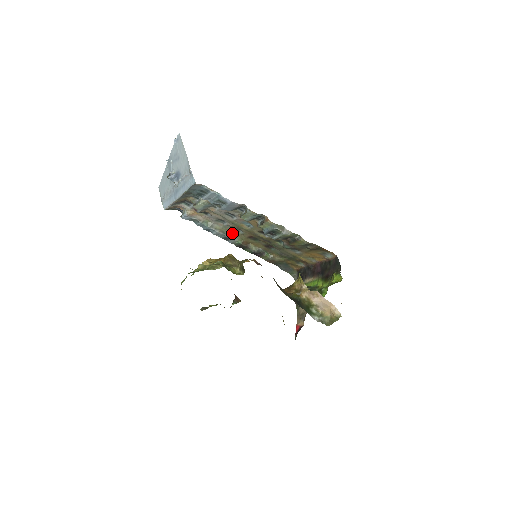
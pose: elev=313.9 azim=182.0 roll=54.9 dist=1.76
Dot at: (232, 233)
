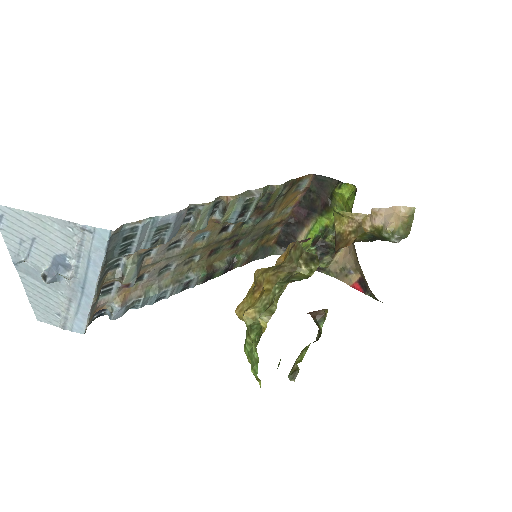
Dot at: (186, 272)
